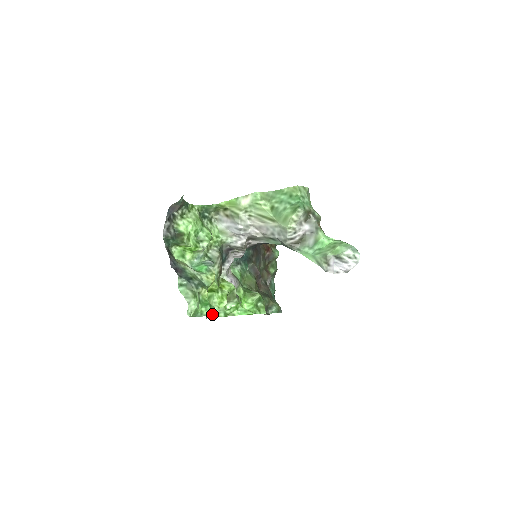
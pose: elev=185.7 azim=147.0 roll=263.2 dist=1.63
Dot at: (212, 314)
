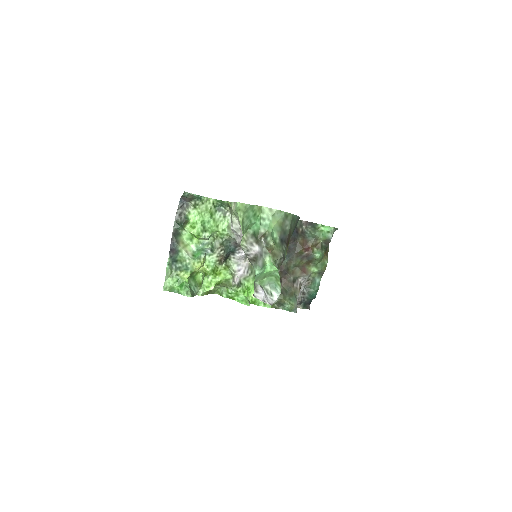
Dot at: (184, 294)
